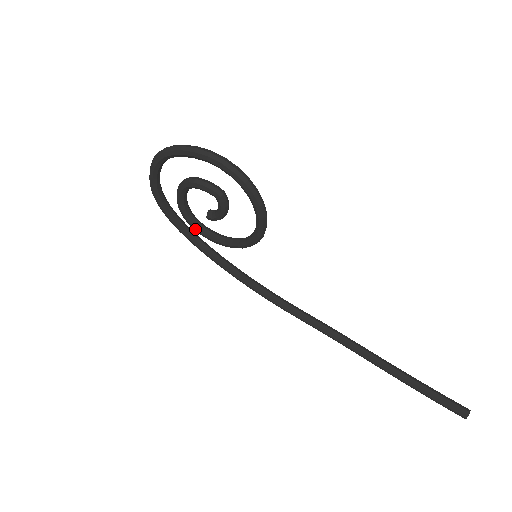
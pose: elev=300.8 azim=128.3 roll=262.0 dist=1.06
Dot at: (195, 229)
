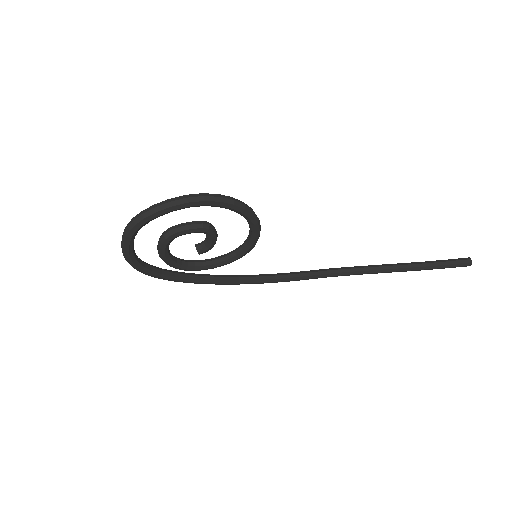
Dot at: (187, 270)
